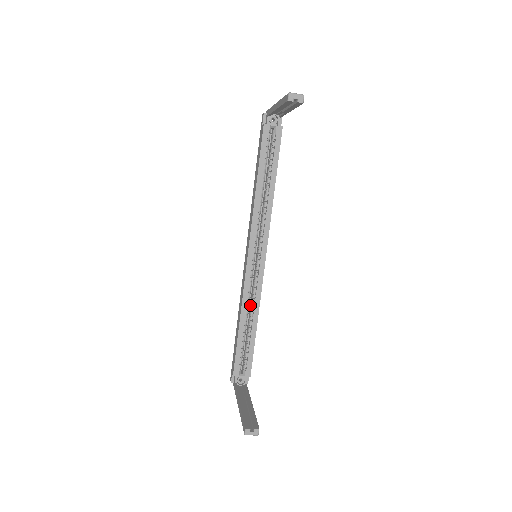
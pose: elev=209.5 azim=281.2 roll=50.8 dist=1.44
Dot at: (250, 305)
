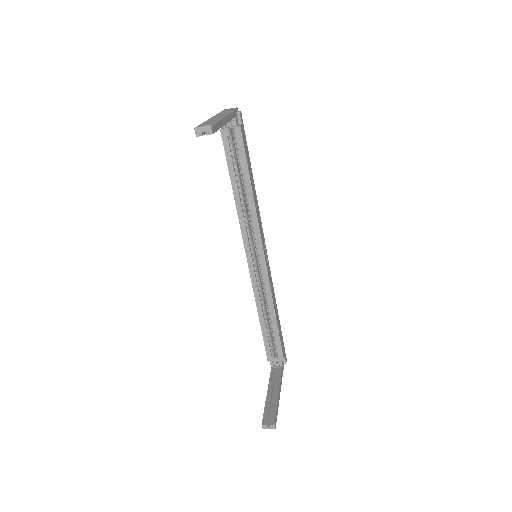
Dot at: occluded
